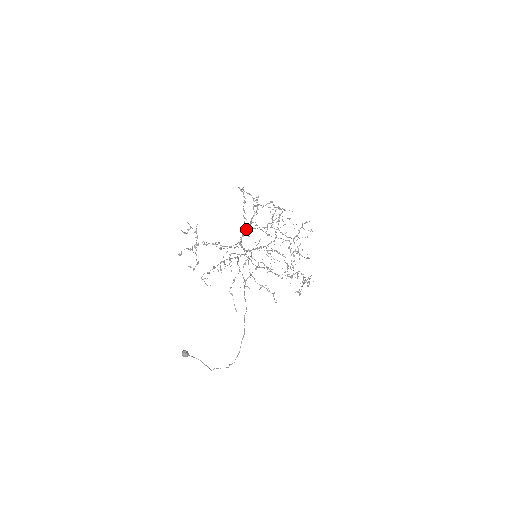
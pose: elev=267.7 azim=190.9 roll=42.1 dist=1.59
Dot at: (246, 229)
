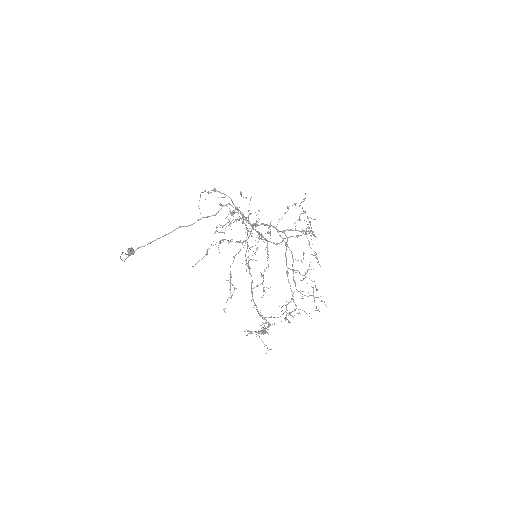
Dot at: (274, 226)
